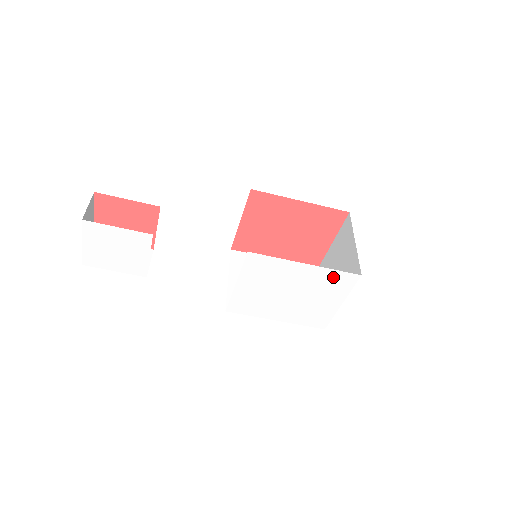
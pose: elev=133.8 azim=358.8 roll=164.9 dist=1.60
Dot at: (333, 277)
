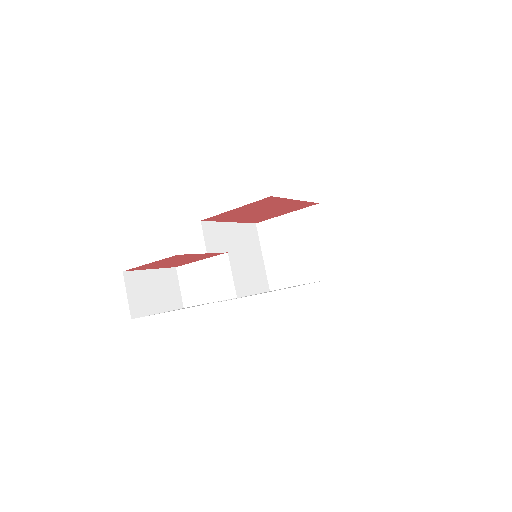
Dot at: occluded
